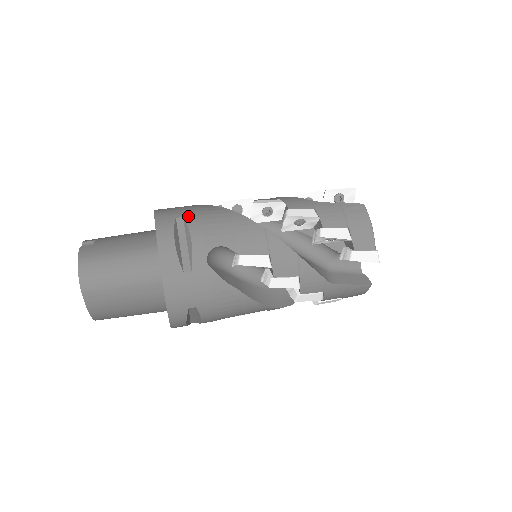
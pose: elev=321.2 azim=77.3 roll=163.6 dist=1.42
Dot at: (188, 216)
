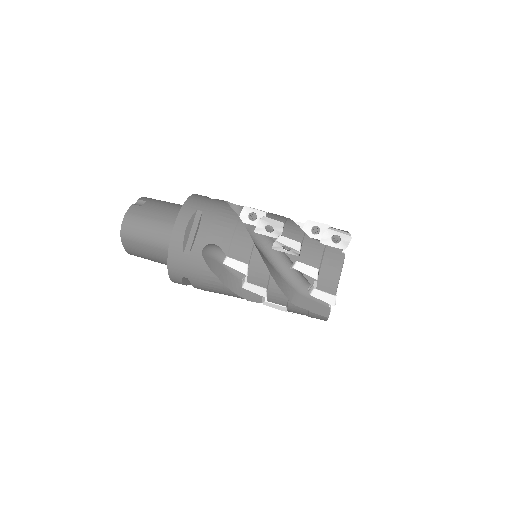
Dot at: (206, 212)
